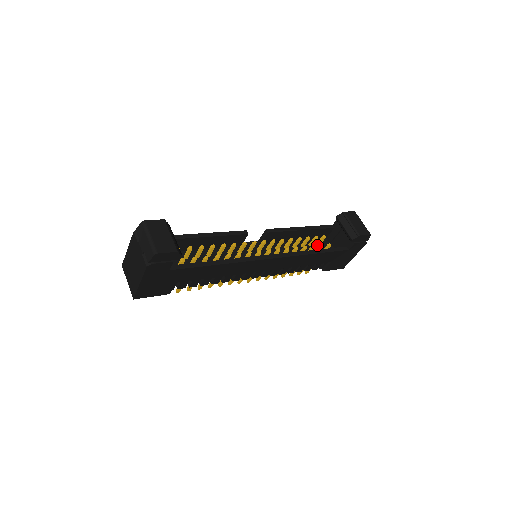
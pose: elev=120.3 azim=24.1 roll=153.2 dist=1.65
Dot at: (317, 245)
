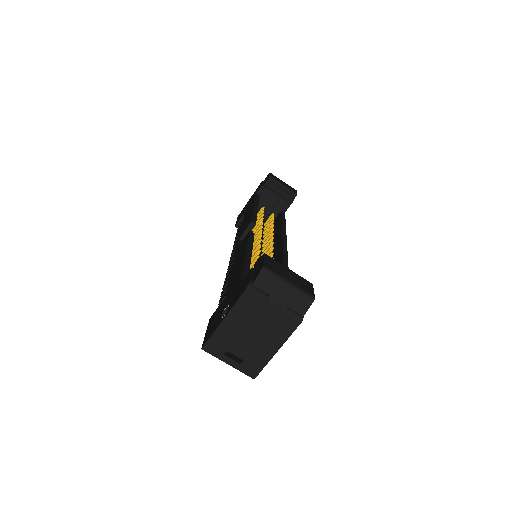
Dot at: occluded
